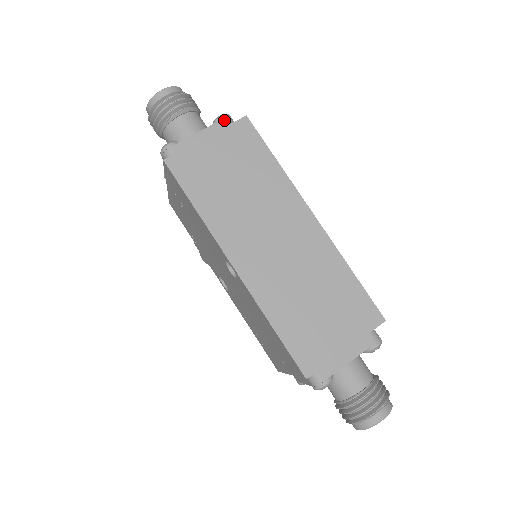
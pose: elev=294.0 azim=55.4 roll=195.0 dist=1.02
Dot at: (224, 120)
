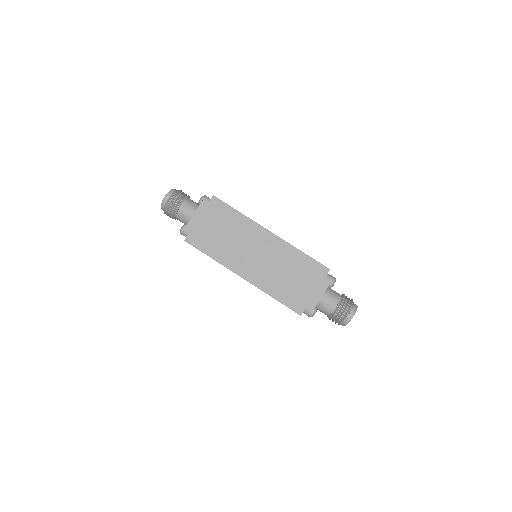
Dot at: (203, 201)
